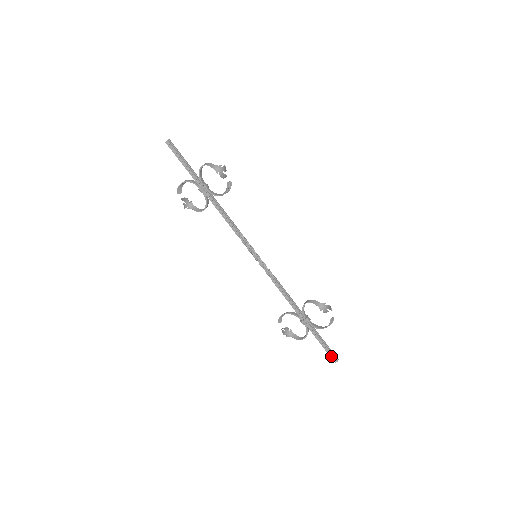
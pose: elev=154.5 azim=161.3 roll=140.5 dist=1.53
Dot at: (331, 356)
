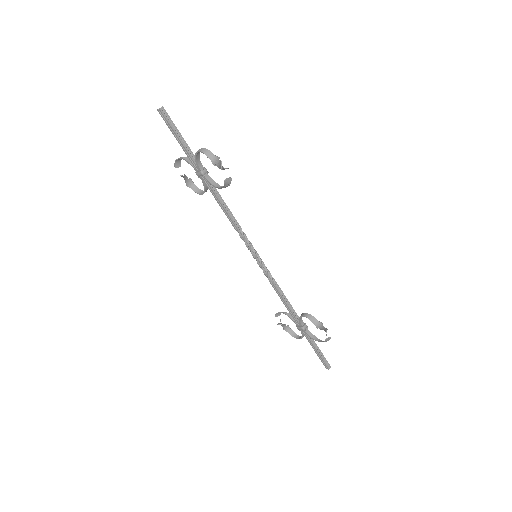
Dot at: (323, 363)
